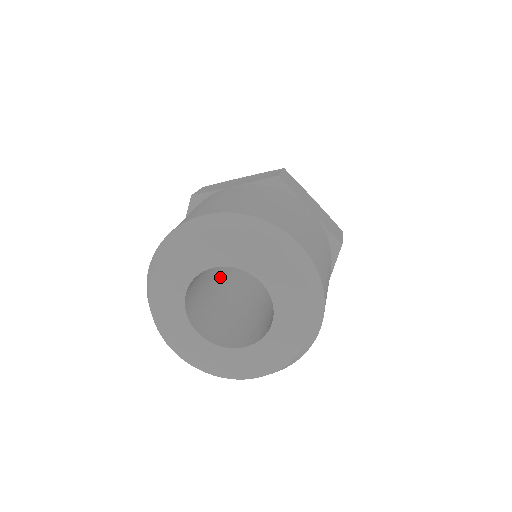
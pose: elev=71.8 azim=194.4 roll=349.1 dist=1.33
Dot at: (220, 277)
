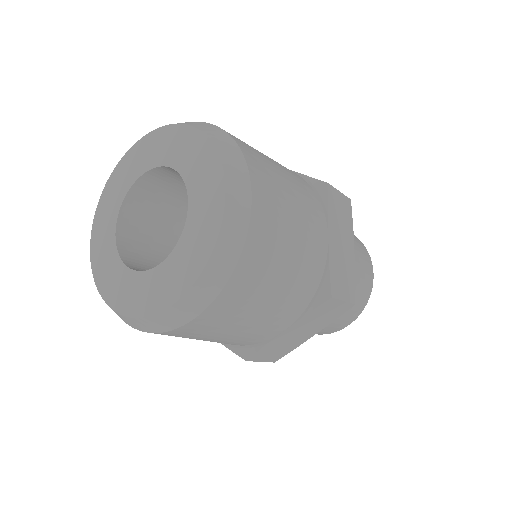
Dot at: occluded
